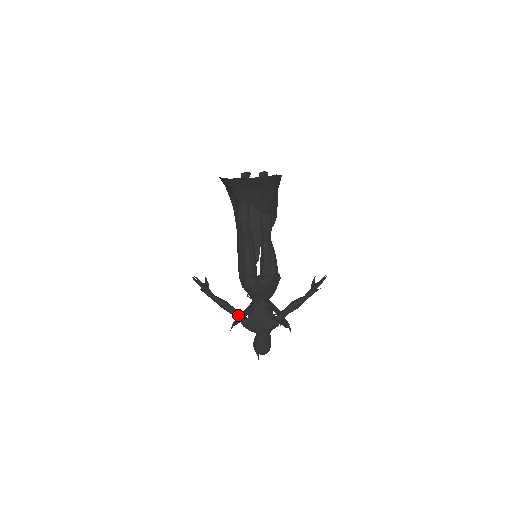
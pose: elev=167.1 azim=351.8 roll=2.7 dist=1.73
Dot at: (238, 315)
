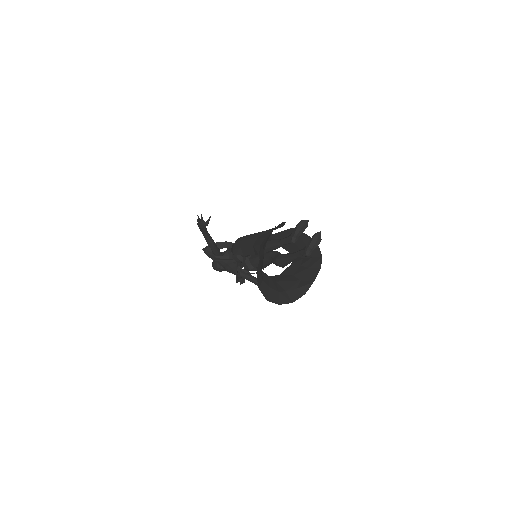
Dot at: (215, 253)
